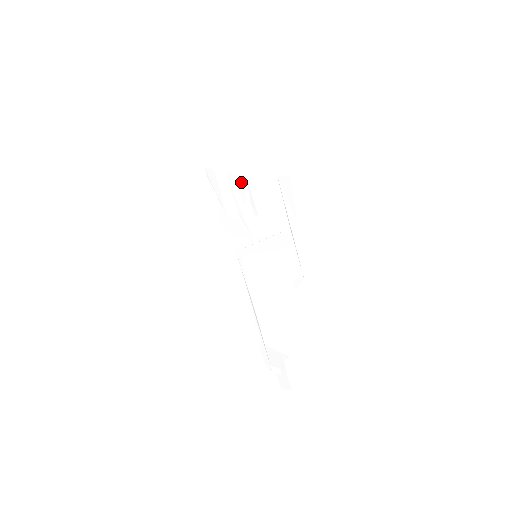
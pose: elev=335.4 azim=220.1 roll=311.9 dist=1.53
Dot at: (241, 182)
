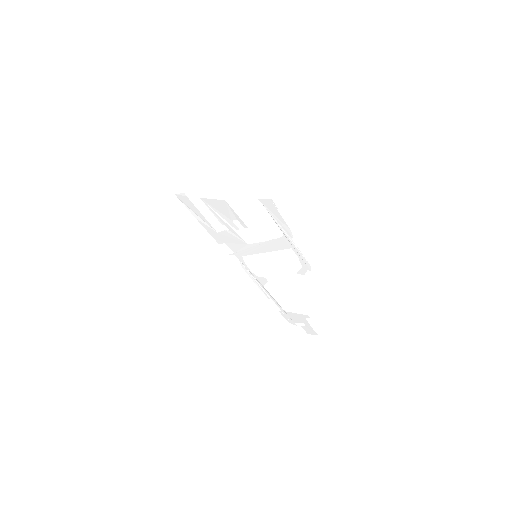
Dot at: (221, 205)
